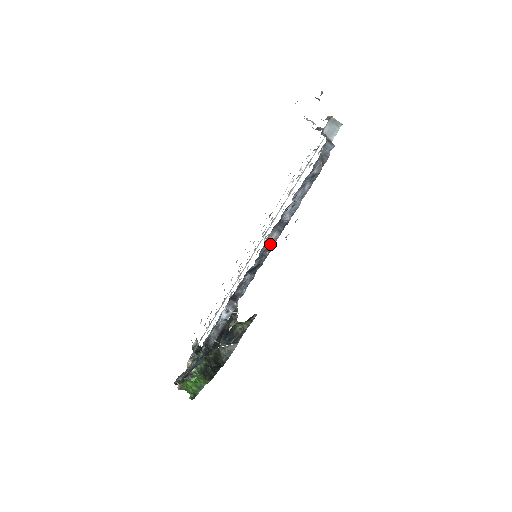
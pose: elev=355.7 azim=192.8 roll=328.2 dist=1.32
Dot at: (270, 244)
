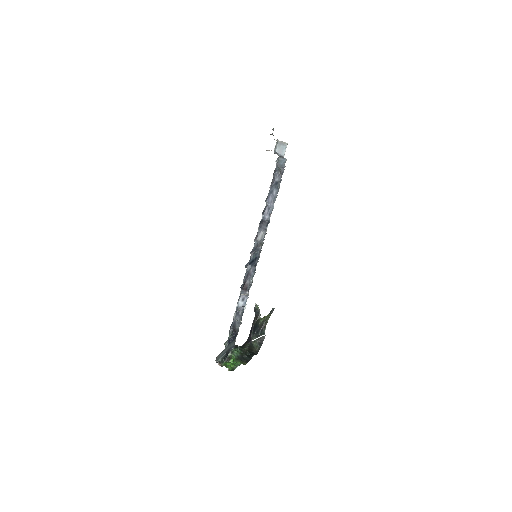
Dot at: (260, 241)
